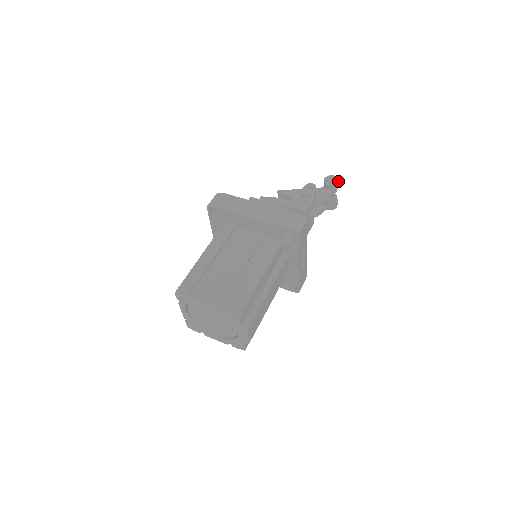
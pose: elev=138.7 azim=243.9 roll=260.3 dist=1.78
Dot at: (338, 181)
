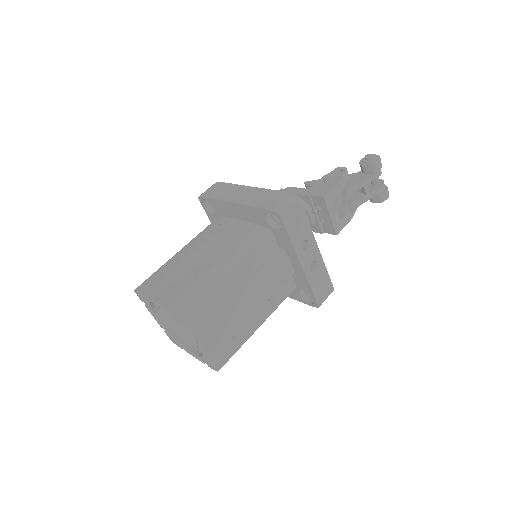
Dot at: (377, 159)
